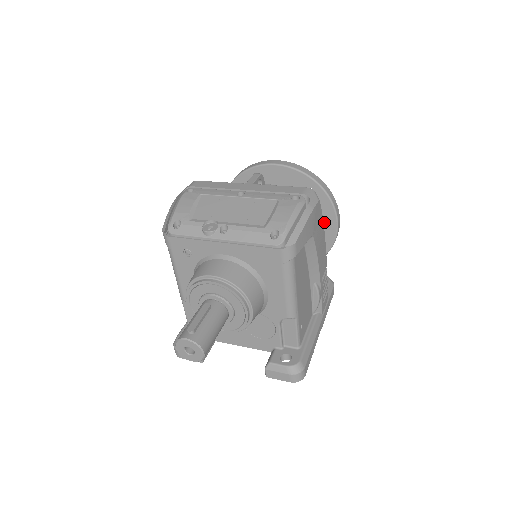
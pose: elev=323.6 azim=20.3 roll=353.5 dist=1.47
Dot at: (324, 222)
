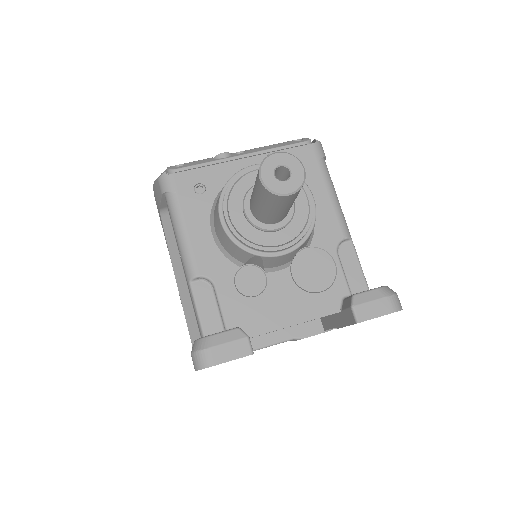
Dot at: occluded
